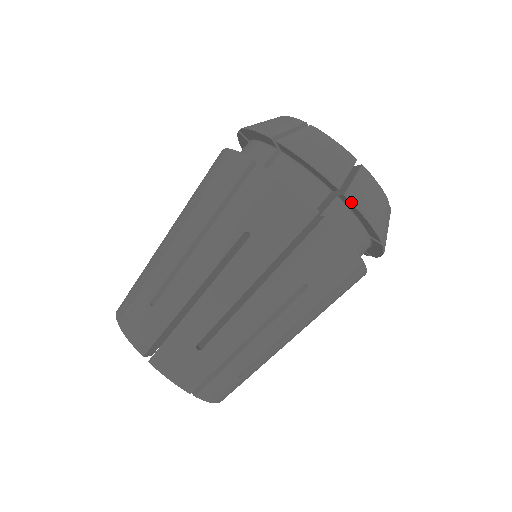
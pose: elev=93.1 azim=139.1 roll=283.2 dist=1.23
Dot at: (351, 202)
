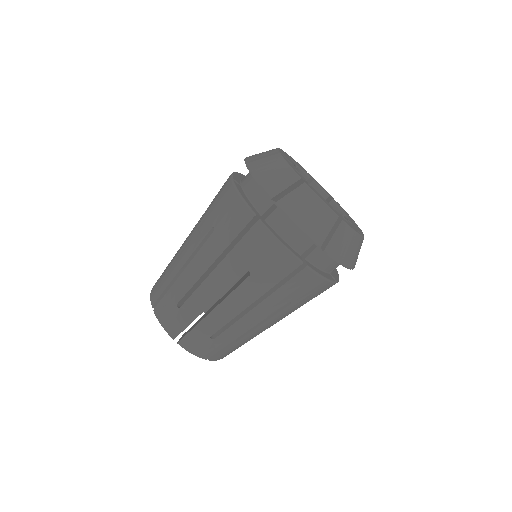
Dot at: (328, 255)
